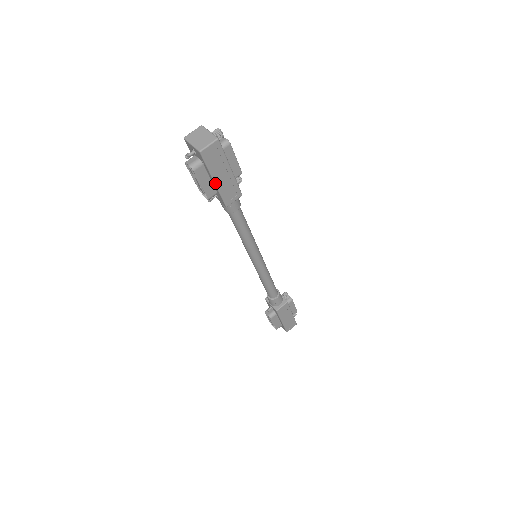
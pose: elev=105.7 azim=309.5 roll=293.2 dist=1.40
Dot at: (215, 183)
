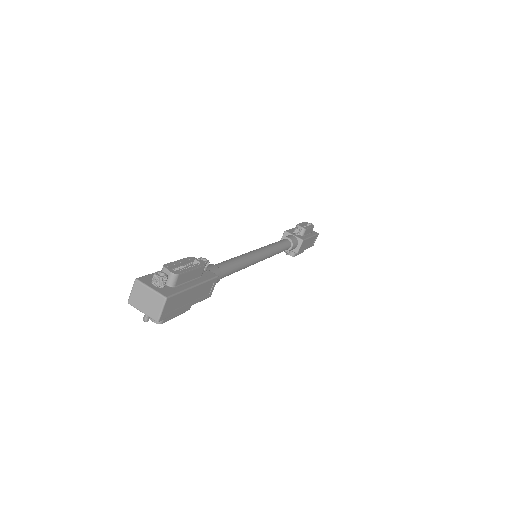
Dot at: occluded
